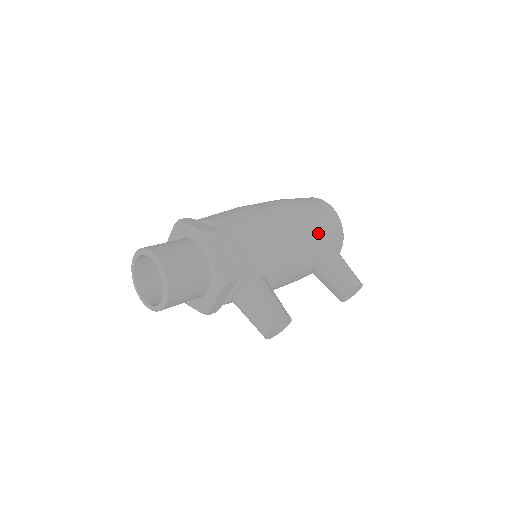
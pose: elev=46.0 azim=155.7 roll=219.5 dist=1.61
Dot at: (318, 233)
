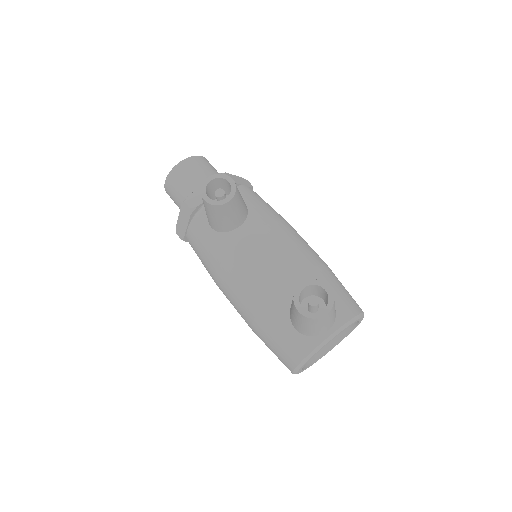
Dot at: (325, 268)
